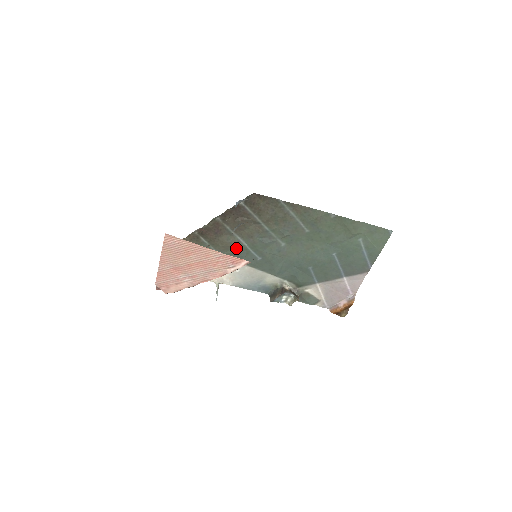
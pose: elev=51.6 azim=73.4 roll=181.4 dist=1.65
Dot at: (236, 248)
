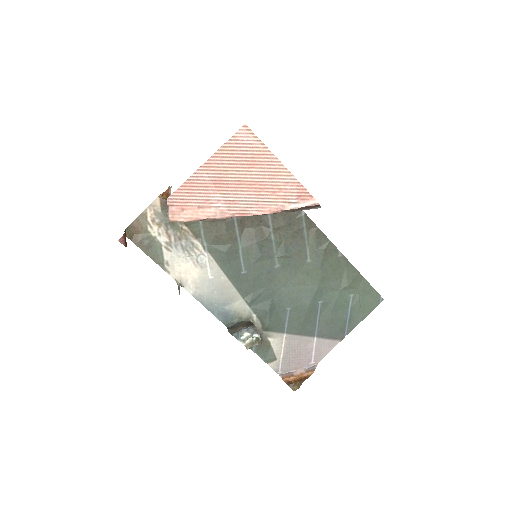
Dot at: (228, 245)
